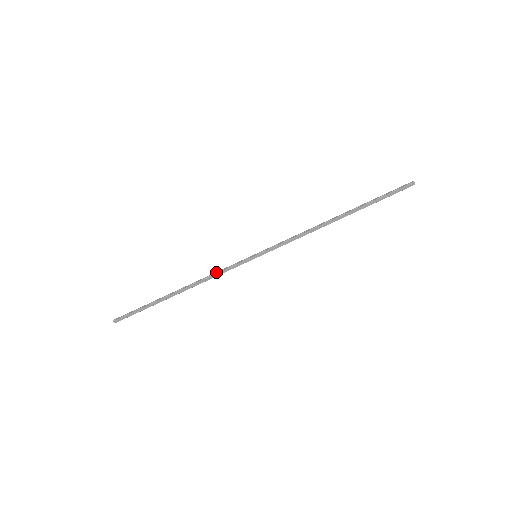
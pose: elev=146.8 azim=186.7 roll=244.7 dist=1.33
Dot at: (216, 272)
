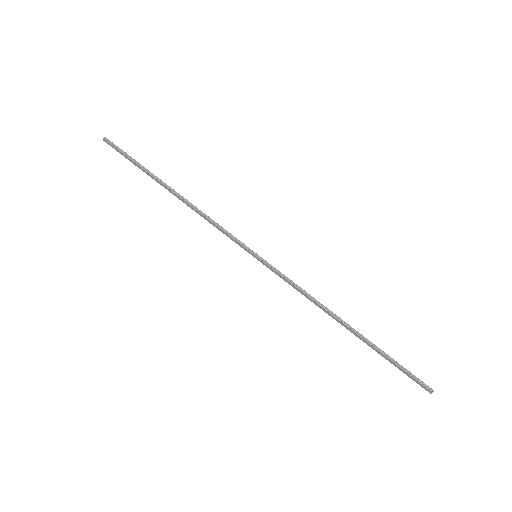
Dot at: occluded
